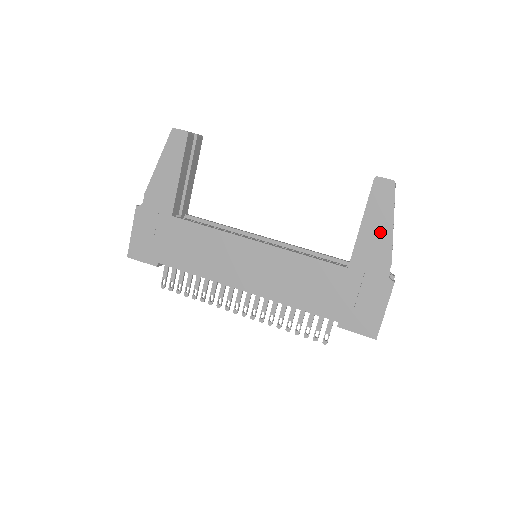
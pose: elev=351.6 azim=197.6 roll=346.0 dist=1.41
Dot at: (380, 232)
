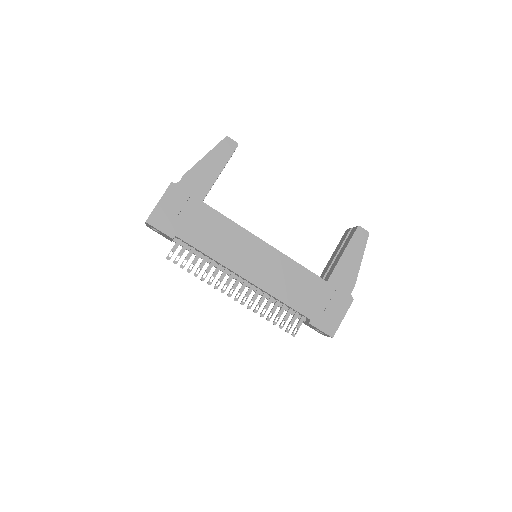
Dot at: (353, 263)
